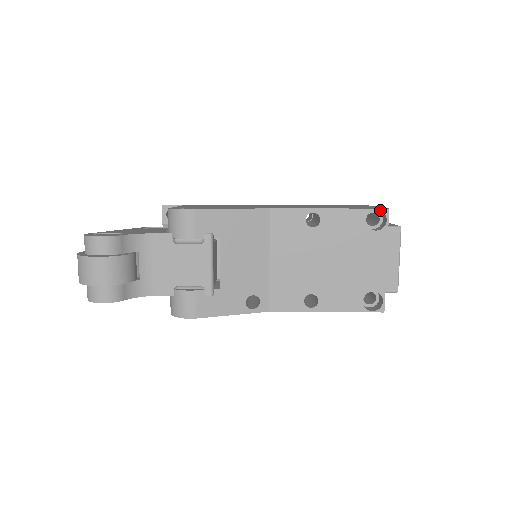
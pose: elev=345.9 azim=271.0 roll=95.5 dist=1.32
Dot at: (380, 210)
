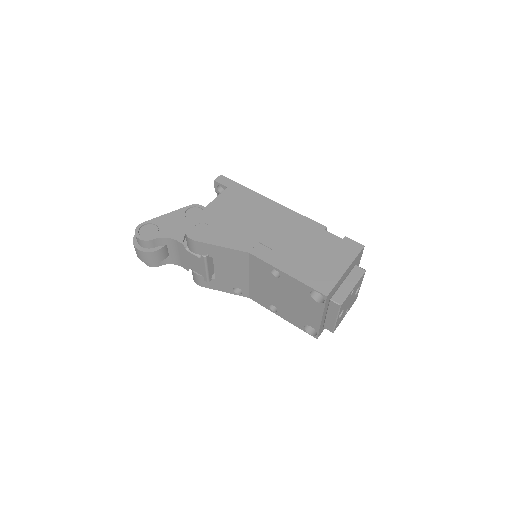
Dot at: occluded
